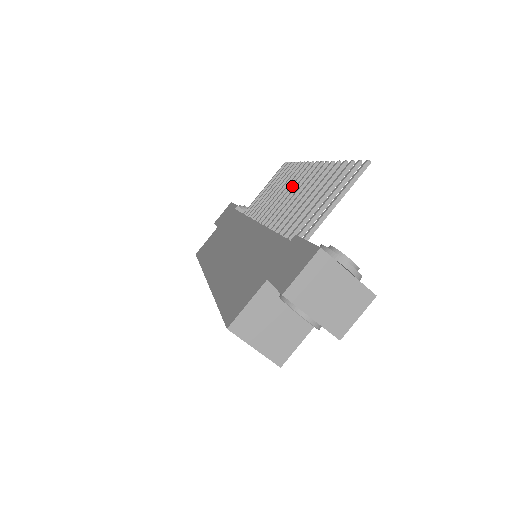
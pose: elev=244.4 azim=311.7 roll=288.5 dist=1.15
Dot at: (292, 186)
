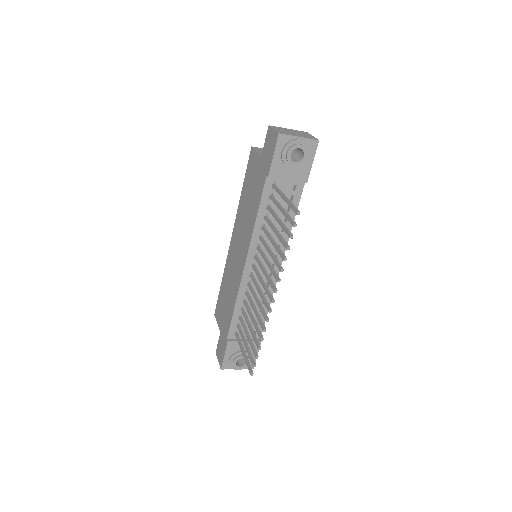
Dot at: (266, 278)
